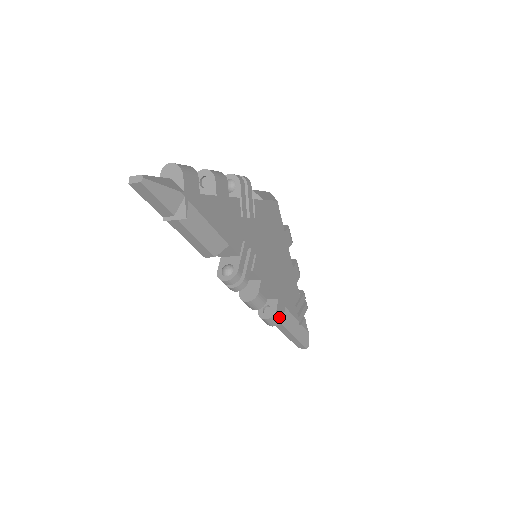
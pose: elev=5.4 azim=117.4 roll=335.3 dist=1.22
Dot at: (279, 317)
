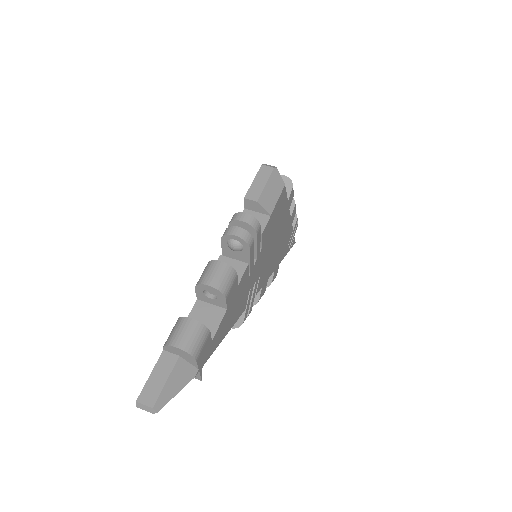
Dot at: (273, 280)
